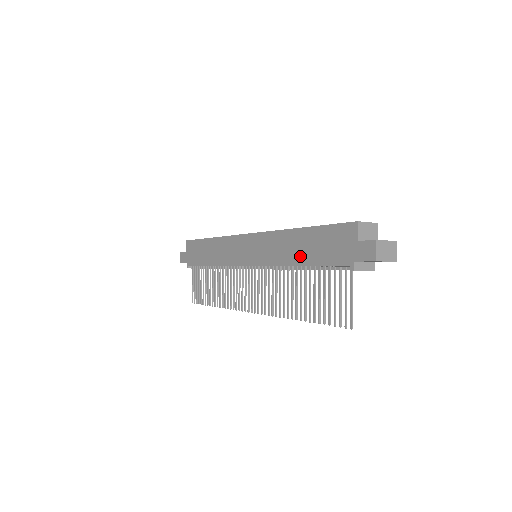
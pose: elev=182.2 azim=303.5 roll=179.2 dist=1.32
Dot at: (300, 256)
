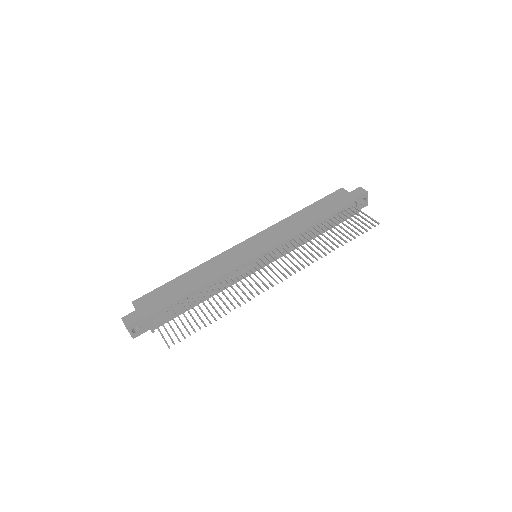
Dot at: (313, 219)
